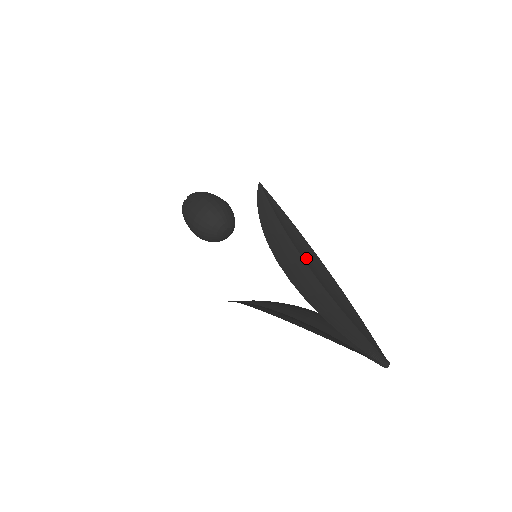
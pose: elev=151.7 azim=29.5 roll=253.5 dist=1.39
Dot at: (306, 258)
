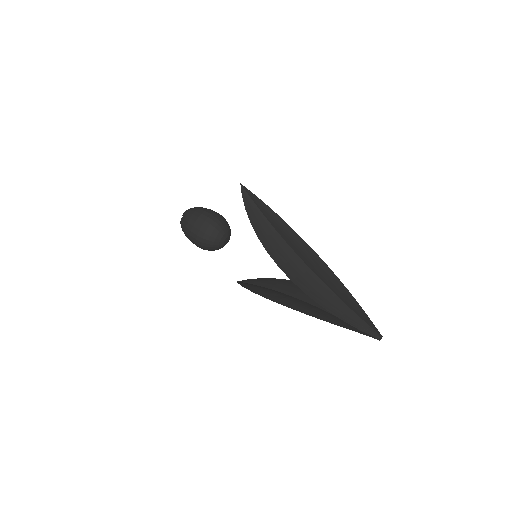
Dot at: (298, 251)
